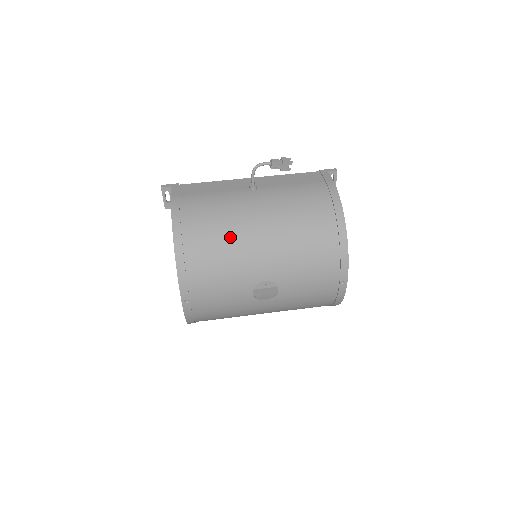
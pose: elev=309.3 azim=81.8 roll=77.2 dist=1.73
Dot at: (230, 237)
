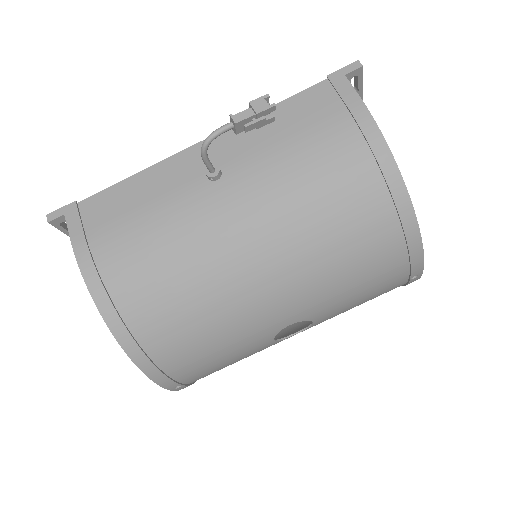
Dot at: (208, 295)
